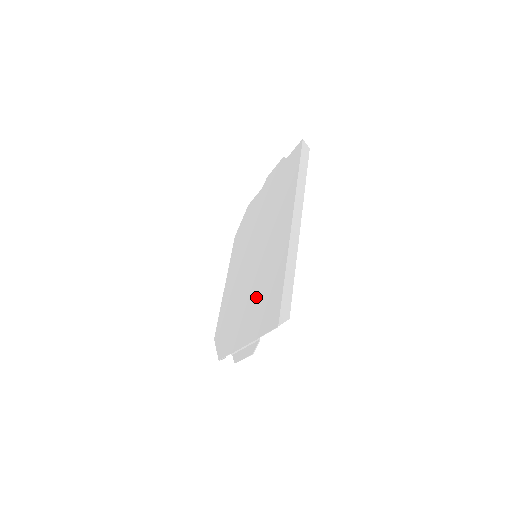
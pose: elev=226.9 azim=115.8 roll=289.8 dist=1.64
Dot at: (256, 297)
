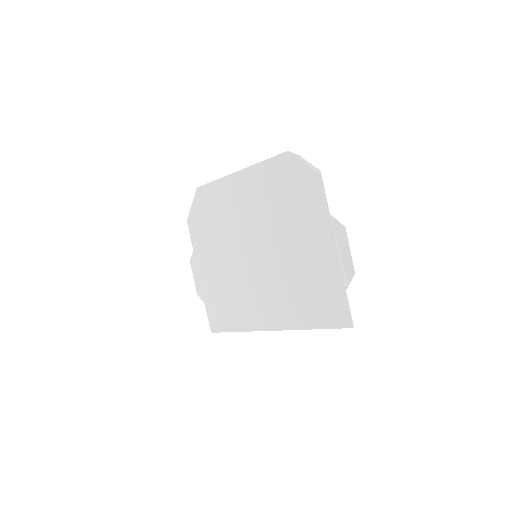
Dot at: (225, 282)
